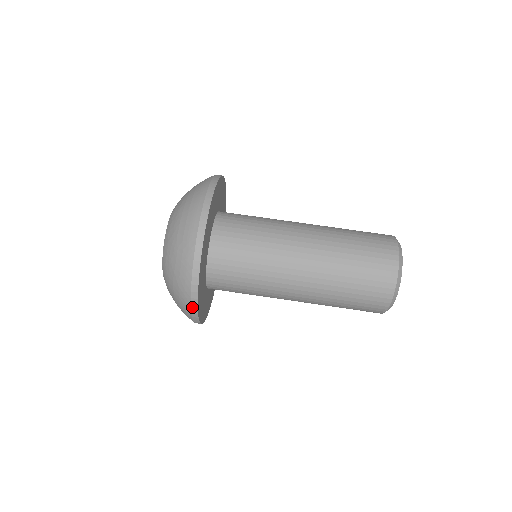
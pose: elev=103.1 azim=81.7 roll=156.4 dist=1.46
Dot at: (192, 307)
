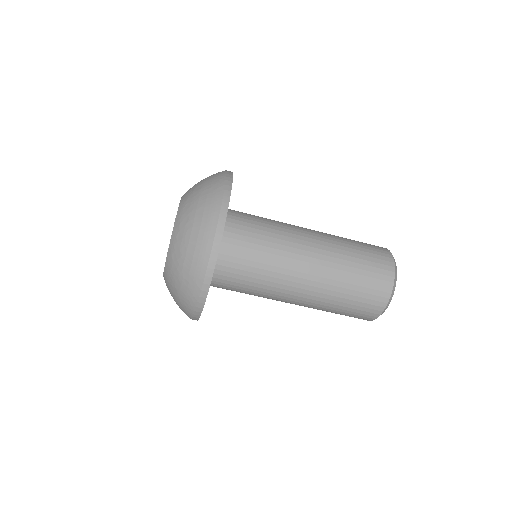
Dot at: (193, 319)
